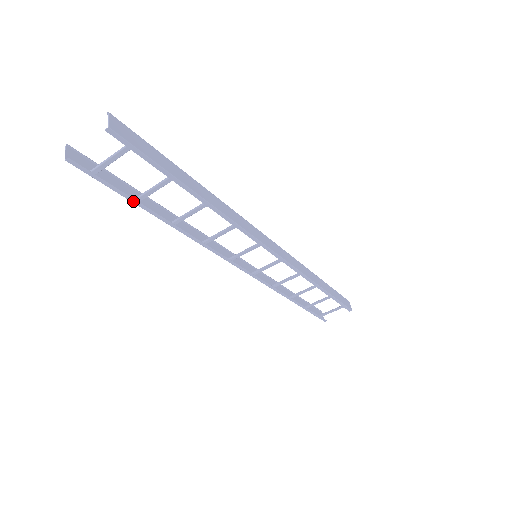
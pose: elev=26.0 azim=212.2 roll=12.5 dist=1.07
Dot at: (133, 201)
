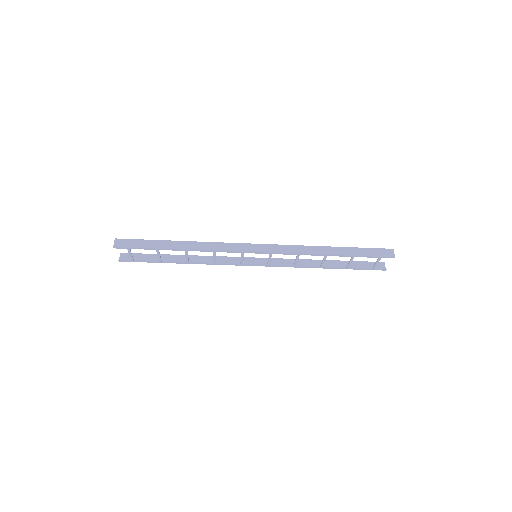
Dot at: (158, 262)
